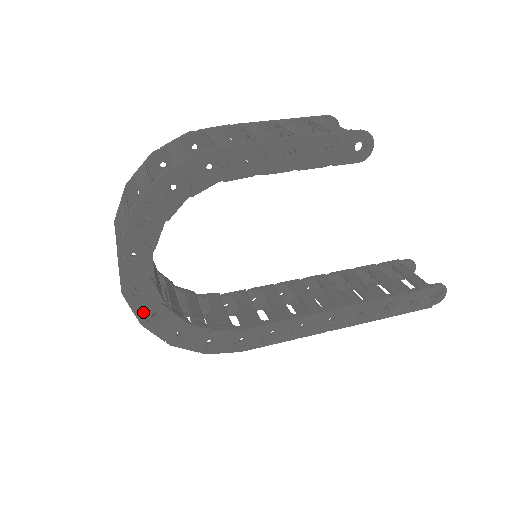
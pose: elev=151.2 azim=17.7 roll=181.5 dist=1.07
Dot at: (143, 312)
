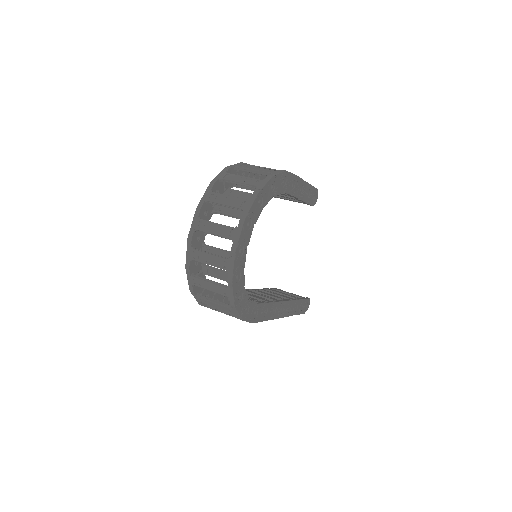
Dot at: (236, 271)
